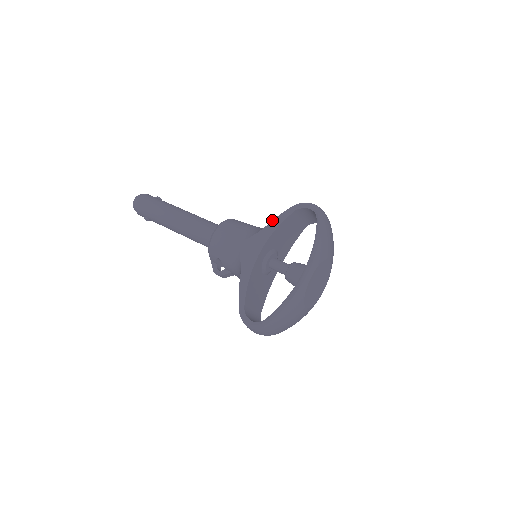
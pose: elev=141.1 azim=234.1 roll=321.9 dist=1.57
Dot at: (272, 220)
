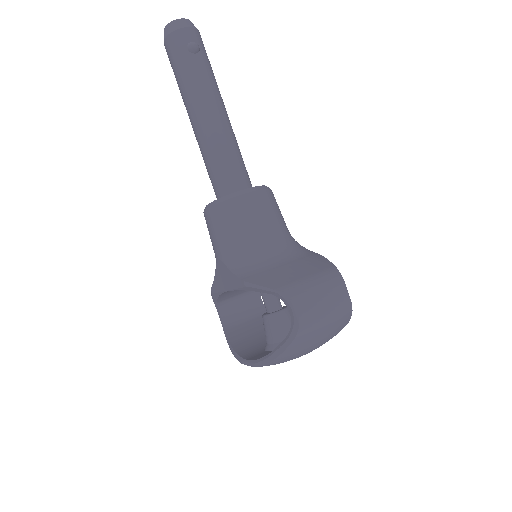
Dot at: (244, 281)
